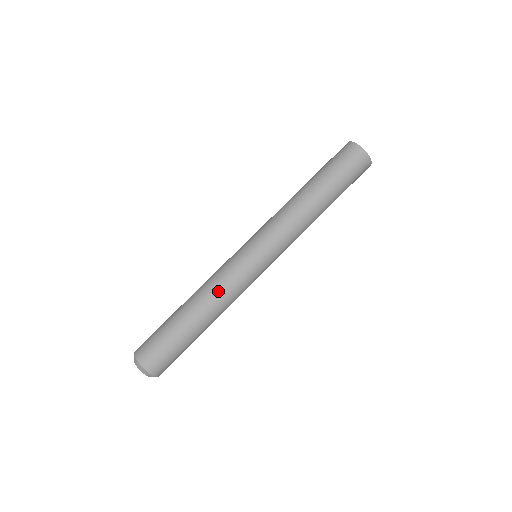
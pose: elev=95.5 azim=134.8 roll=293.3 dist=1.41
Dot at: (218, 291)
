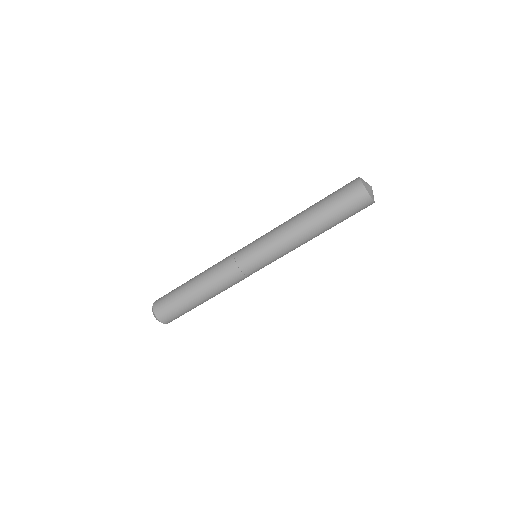
Dot at: (216, 276)
